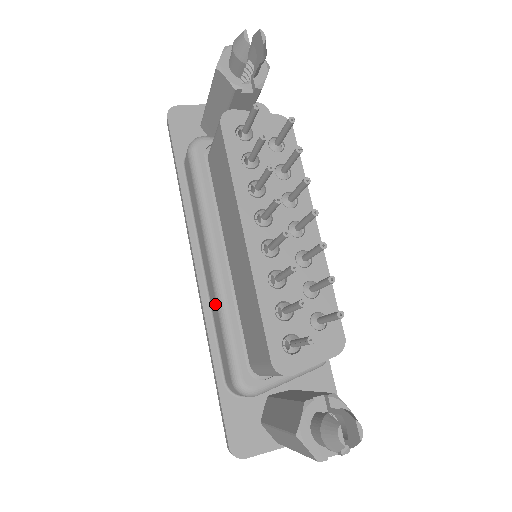
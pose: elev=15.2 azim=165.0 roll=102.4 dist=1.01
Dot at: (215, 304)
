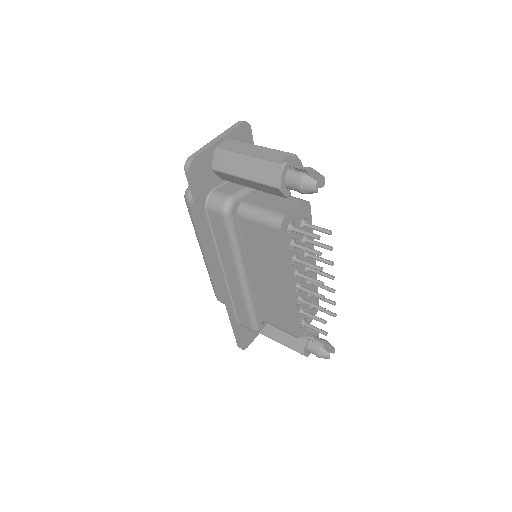
Dot at: (241, 298)
